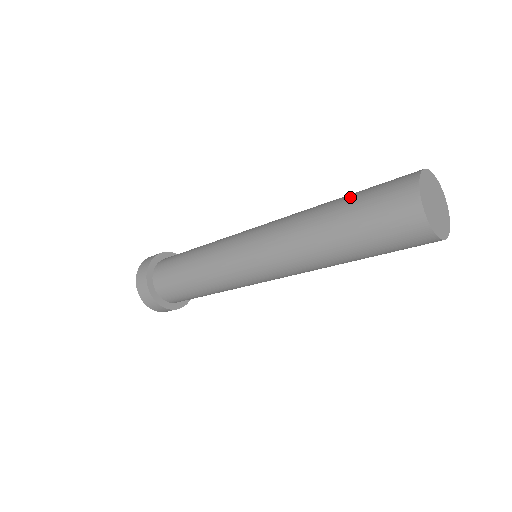
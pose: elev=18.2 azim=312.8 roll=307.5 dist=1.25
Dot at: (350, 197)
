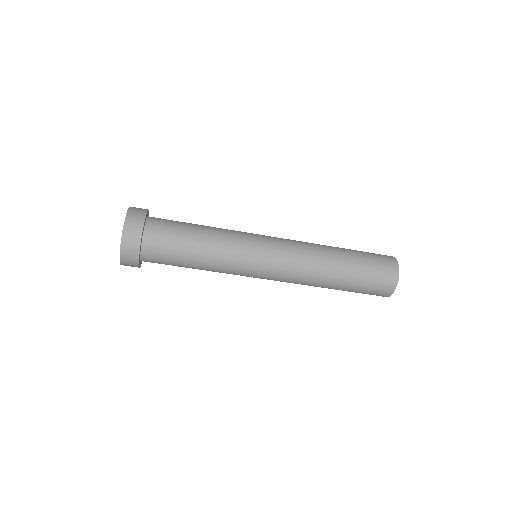
Dot at: occluded
